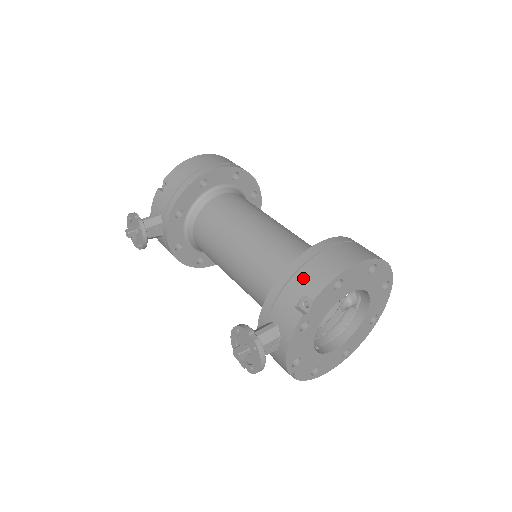
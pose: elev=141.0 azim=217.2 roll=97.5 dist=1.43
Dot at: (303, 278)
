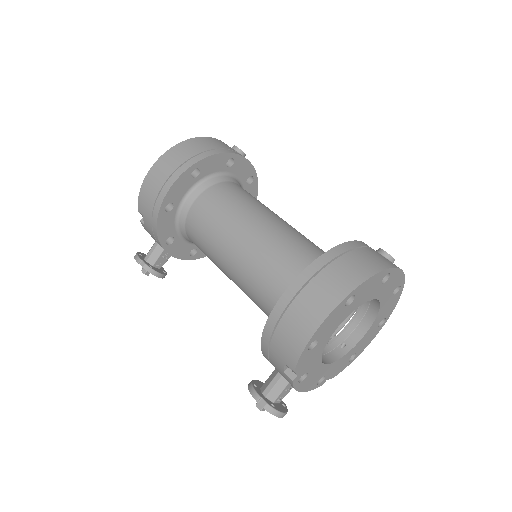
Dot at: (278, 347)
